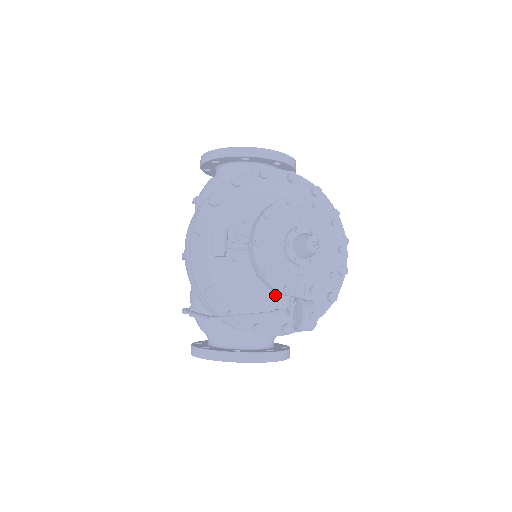
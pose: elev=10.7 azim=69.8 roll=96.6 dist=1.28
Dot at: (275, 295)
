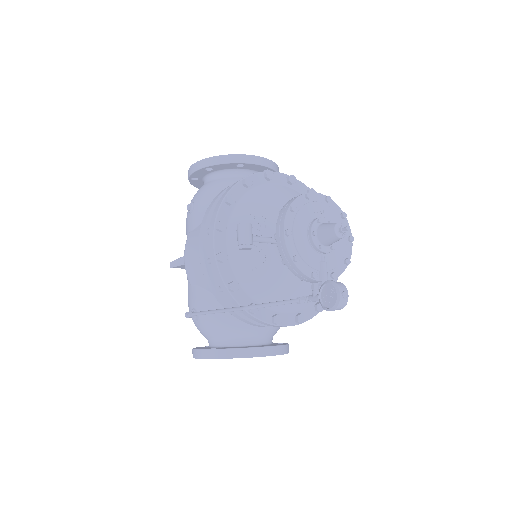
Dot at: (291, 286)
